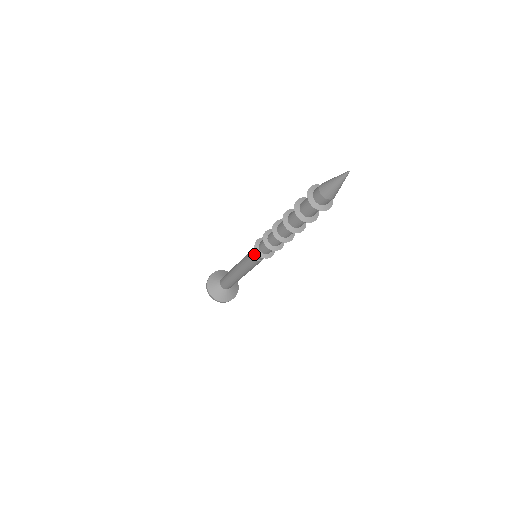
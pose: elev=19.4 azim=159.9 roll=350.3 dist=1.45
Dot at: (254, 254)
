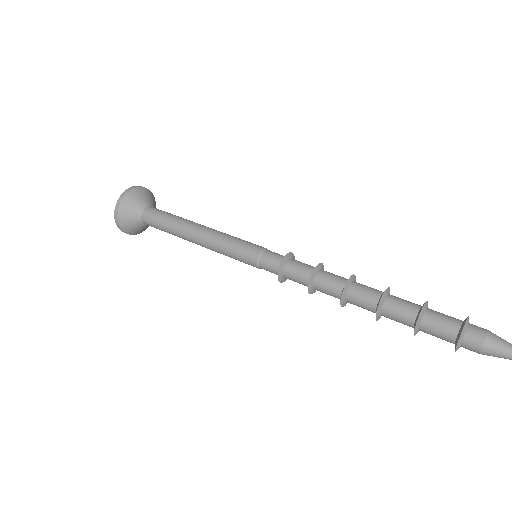
Dot at: occluded
